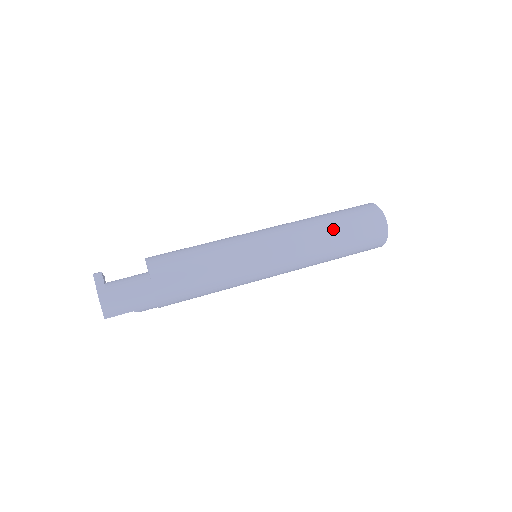
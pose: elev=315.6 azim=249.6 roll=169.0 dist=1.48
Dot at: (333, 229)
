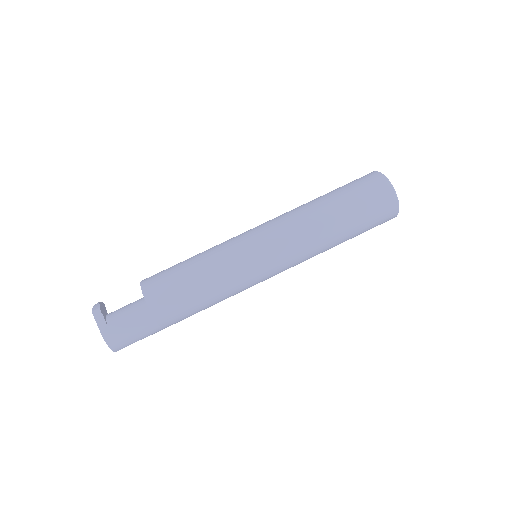
Dot at: (337, 219)
